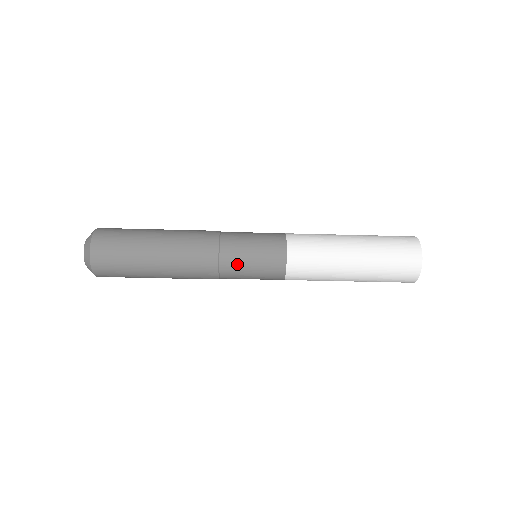
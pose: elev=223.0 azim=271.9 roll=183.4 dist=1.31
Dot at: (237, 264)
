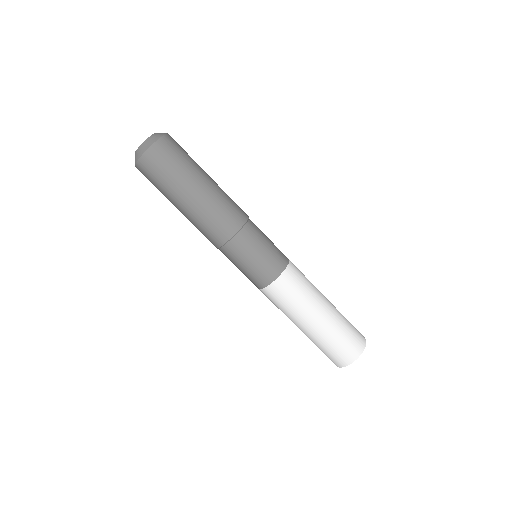
Dot at: (238, 255)
